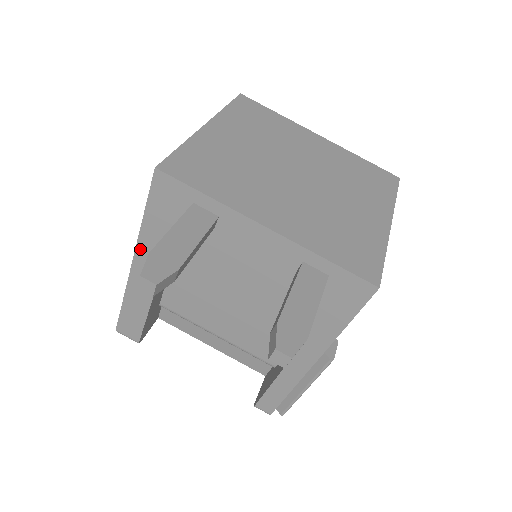
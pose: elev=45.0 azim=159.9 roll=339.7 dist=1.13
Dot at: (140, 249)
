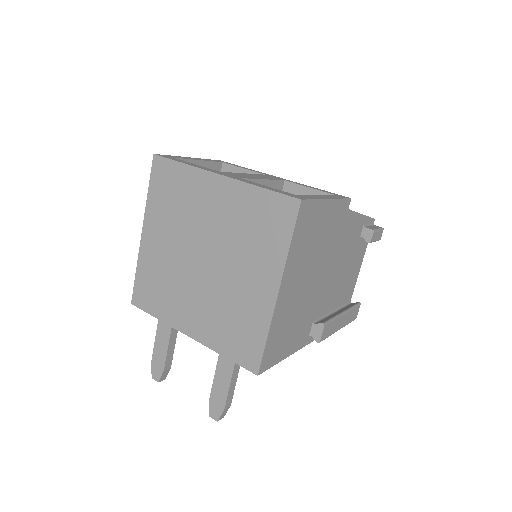
Dot at: occluded
